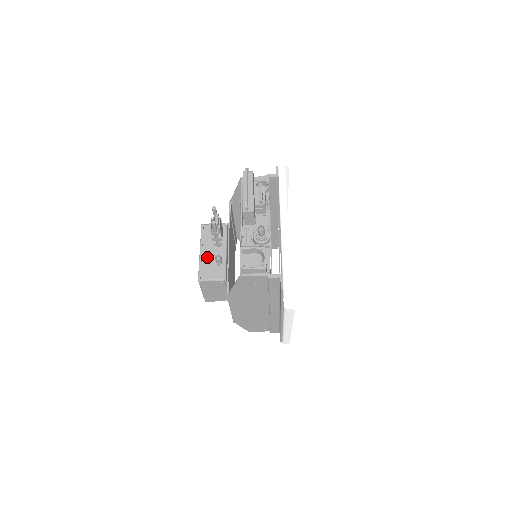
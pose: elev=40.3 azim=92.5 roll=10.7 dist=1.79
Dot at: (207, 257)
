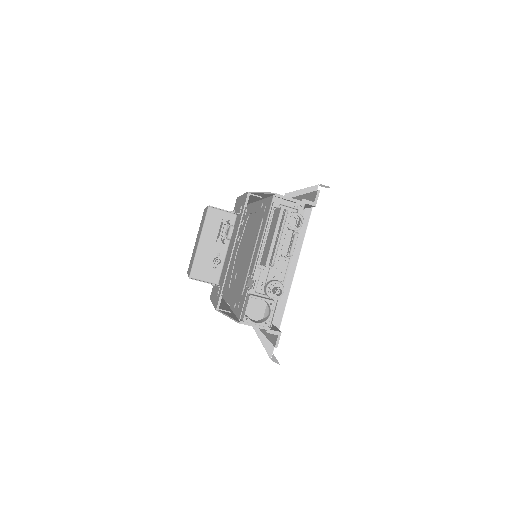
Dot at: (205, 252)
